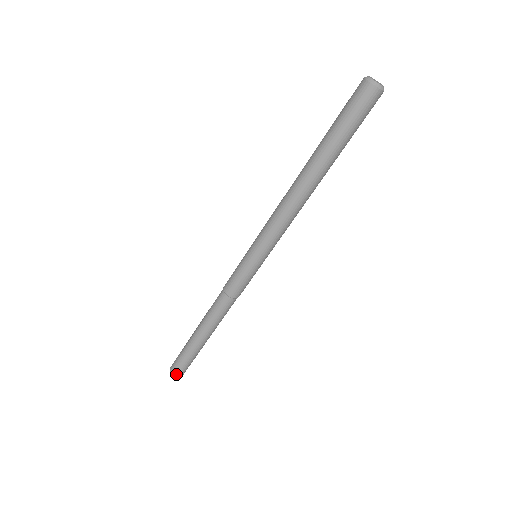
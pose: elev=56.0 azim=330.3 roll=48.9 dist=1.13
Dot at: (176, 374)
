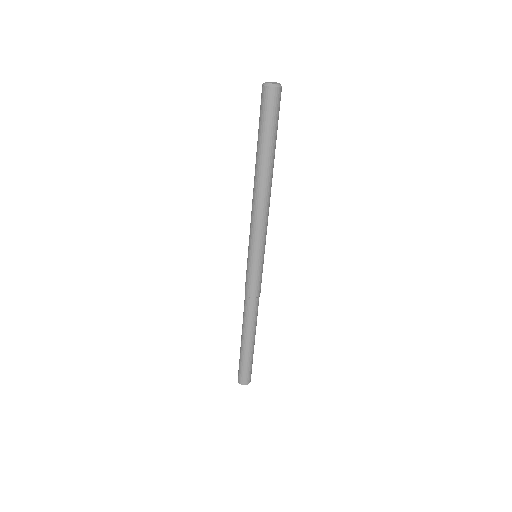
Dot at: (249, 381)
